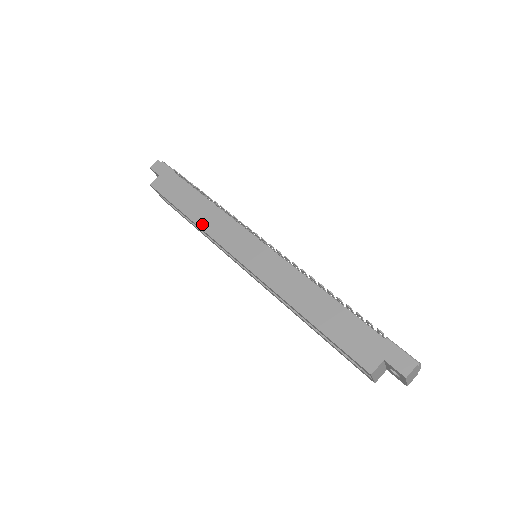
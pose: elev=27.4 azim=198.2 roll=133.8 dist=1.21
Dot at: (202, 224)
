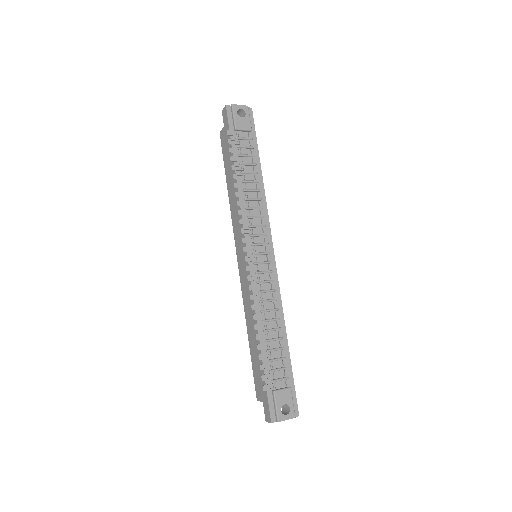
Dot at: (231, 206)
